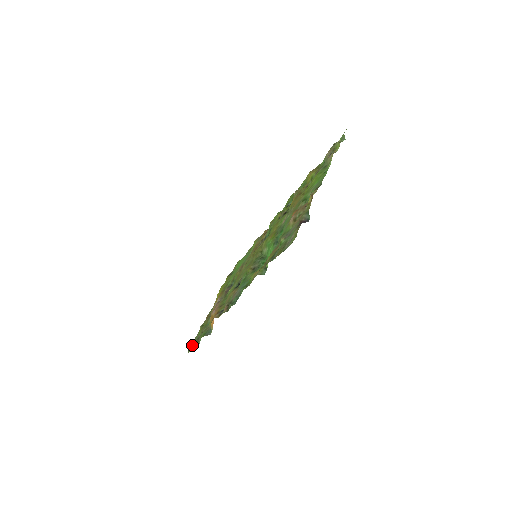
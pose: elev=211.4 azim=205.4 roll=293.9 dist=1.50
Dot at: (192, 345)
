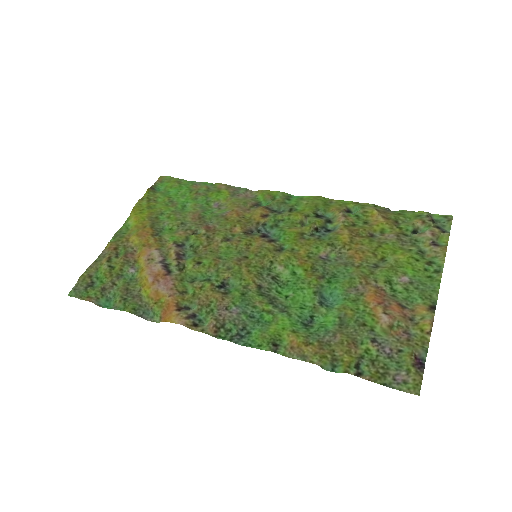
Dot at: (88, 290)
